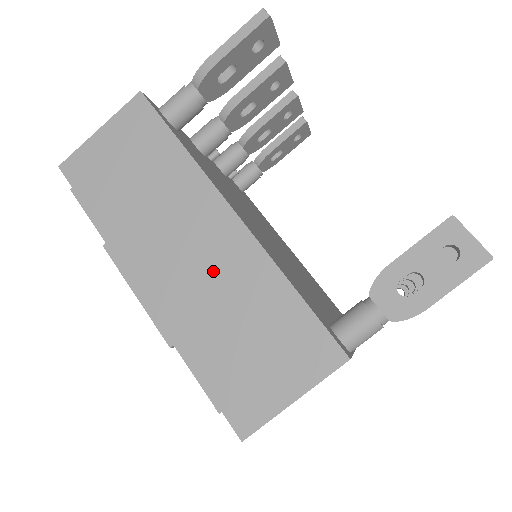
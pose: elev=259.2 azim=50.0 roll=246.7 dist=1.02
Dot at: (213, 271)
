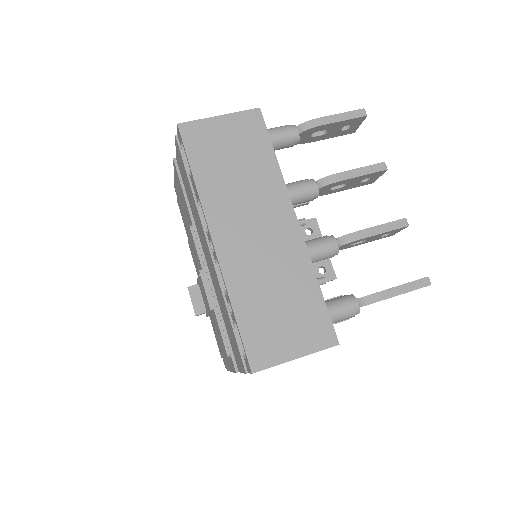
Dot at: occluded
